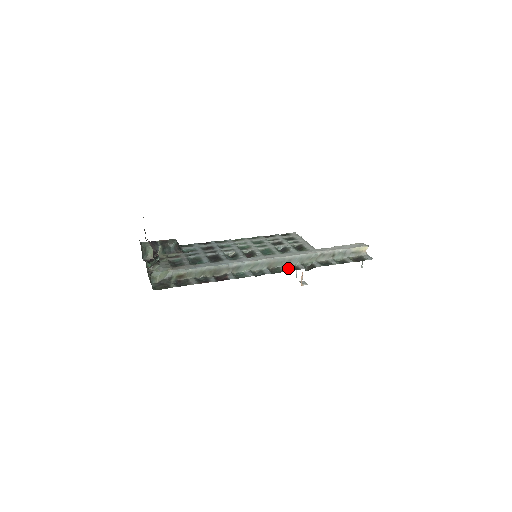
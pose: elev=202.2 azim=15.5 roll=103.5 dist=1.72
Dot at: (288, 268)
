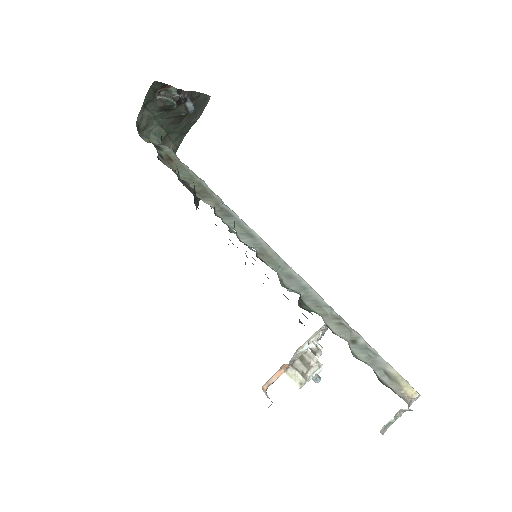
Dot at: (279, 279)
